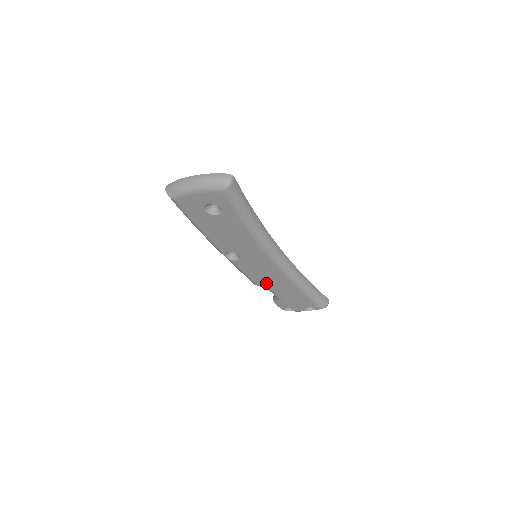
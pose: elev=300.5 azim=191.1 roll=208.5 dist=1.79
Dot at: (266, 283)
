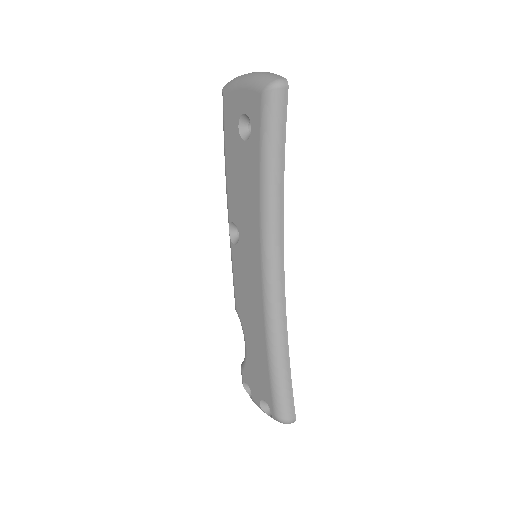
Dot at: (244, 312)
